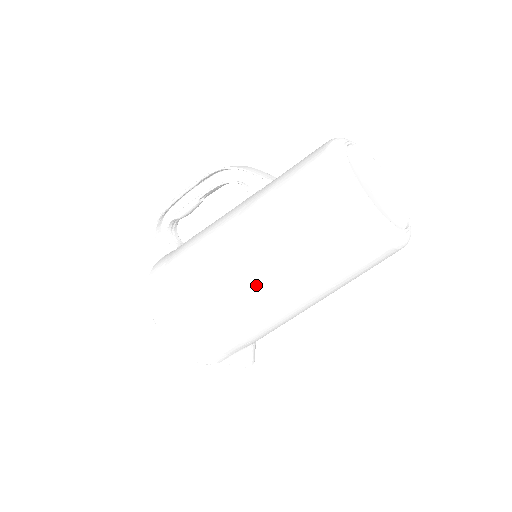
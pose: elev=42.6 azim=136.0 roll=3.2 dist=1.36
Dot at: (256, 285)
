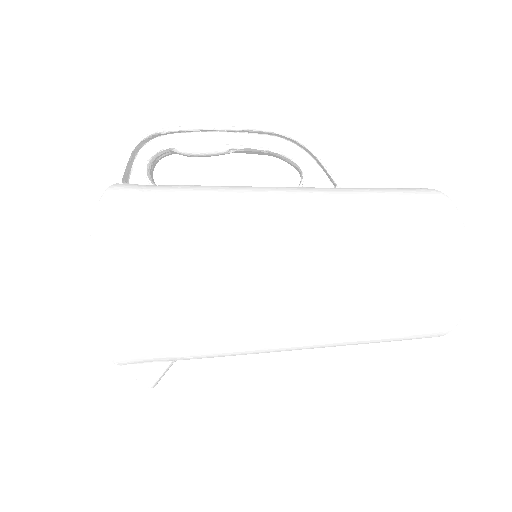
Dot at: (290, 292)
